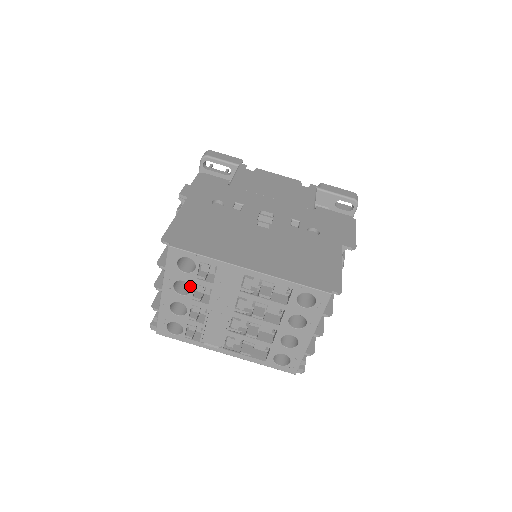
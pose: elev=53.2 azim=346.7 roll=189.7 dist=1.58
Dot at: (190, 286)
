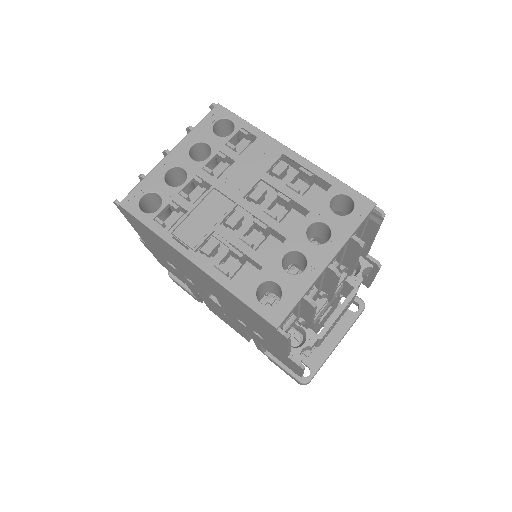
Dot at: (211, 152)
